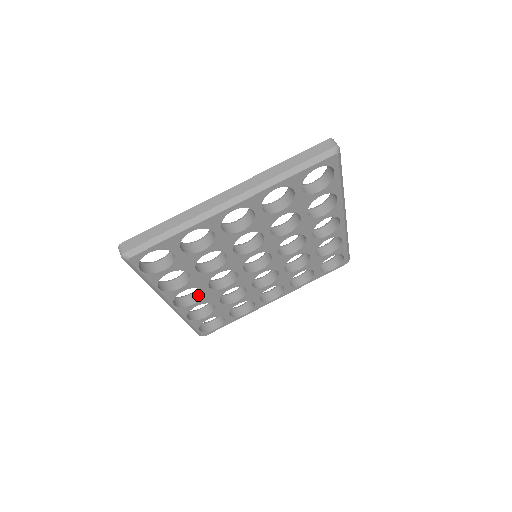
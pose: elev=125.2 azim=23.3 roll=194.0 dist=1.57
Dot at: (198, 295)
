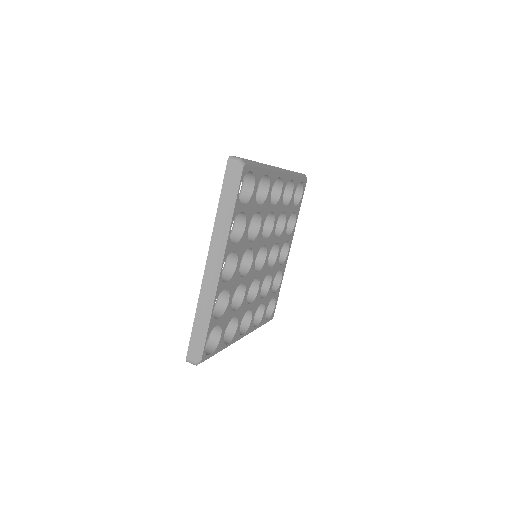
Dot at: (226, 277)
